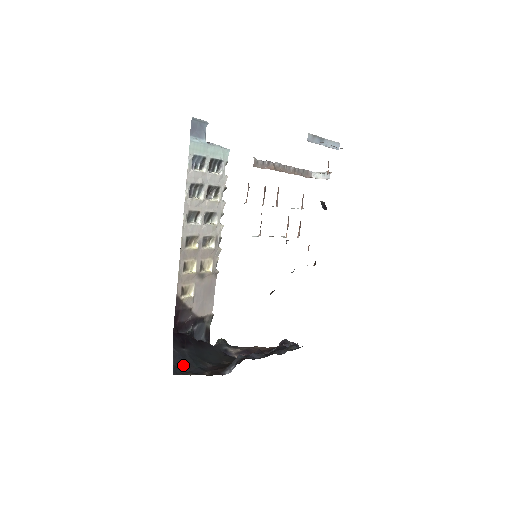
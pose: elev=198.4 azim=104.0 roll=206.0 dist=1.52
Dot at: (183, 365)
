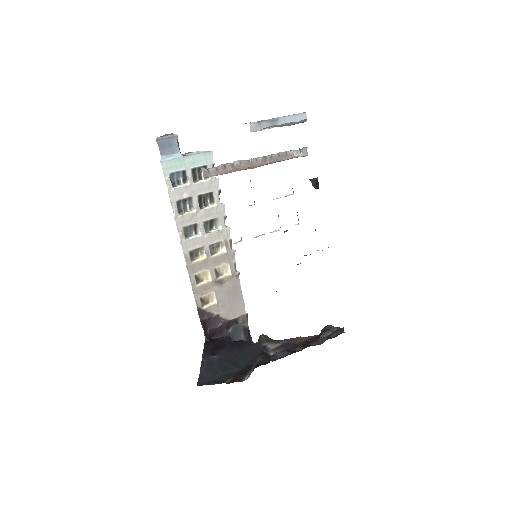
Dot at: (209, 374)
